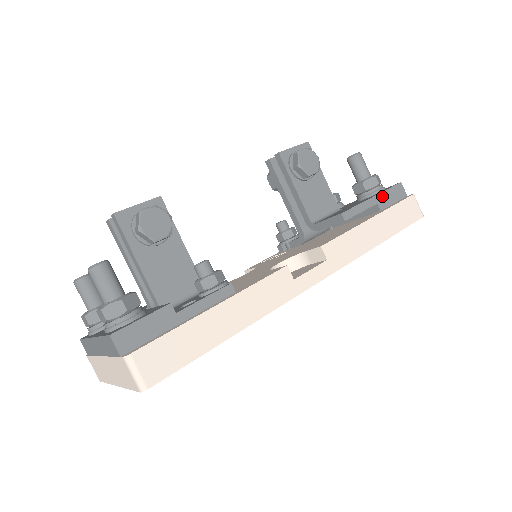
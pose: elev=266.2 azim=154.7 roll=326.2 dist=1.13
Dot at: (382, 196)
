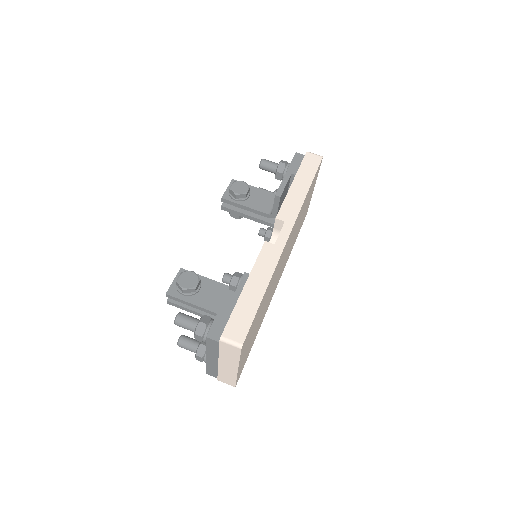
Dot at: (291, 168)
